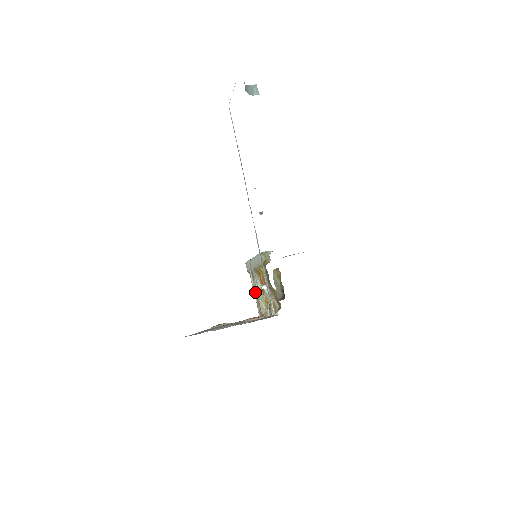
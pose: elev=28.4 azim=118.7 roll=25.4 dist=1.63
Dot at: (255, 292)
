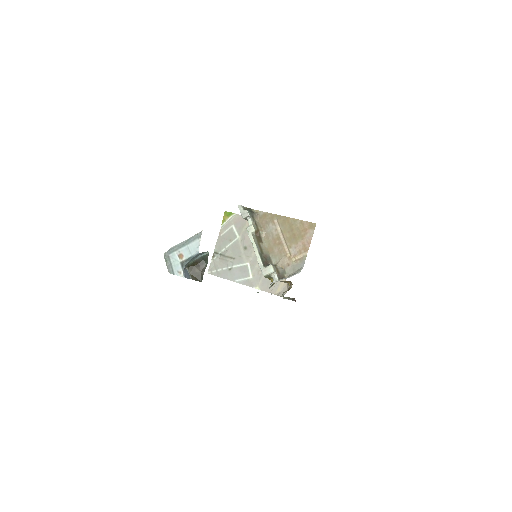
Dot at: occluded
